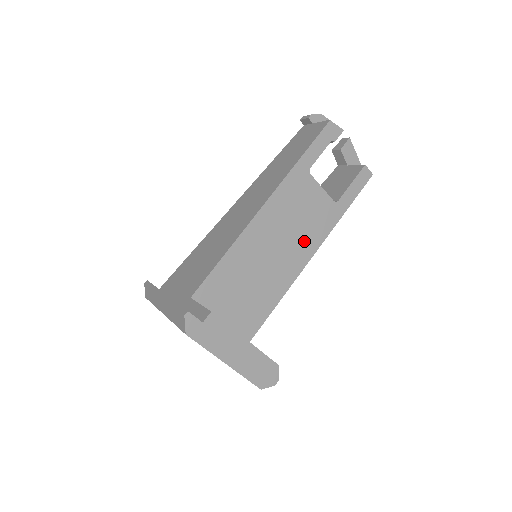
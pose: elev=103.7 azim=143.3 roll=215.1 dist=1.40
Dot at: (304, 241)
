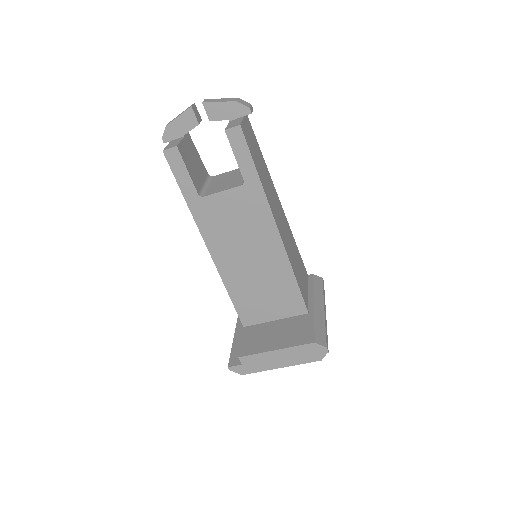
Dot at: (259, 232)
